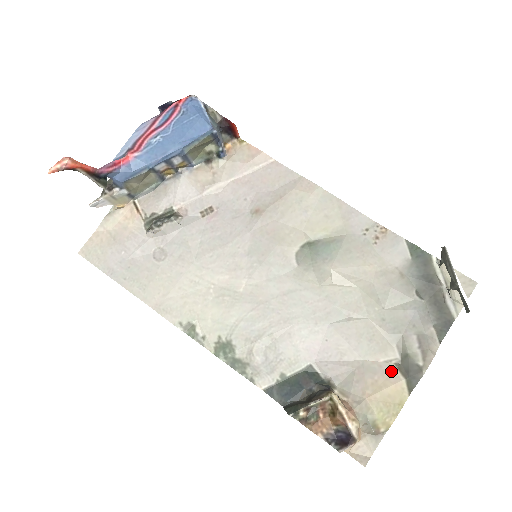
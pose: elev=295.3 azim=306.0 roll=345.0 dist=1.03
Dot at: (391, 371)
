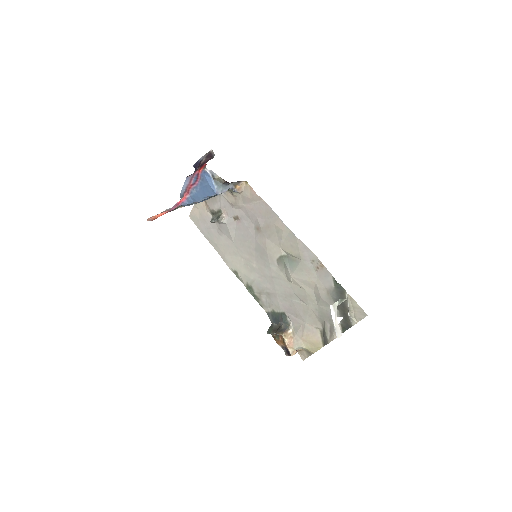
Dot at: (317, 333)
